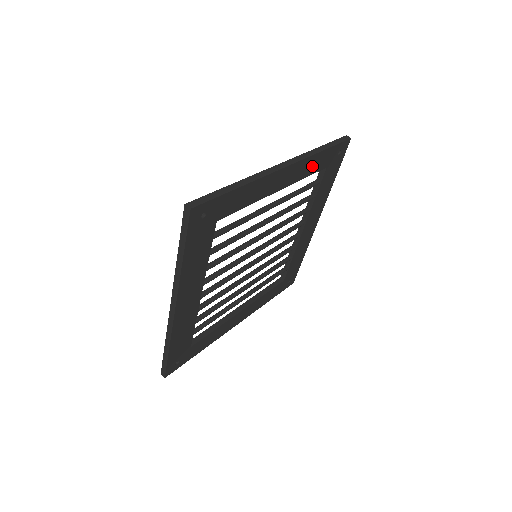
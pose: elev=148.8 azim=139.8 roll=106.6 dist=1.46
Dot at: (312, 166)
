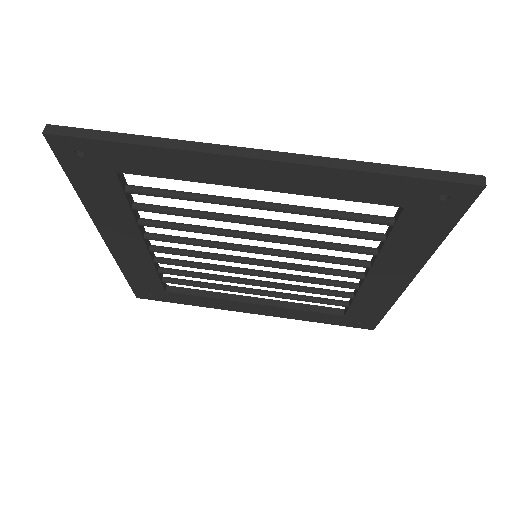
Dot at: (350, 187)
